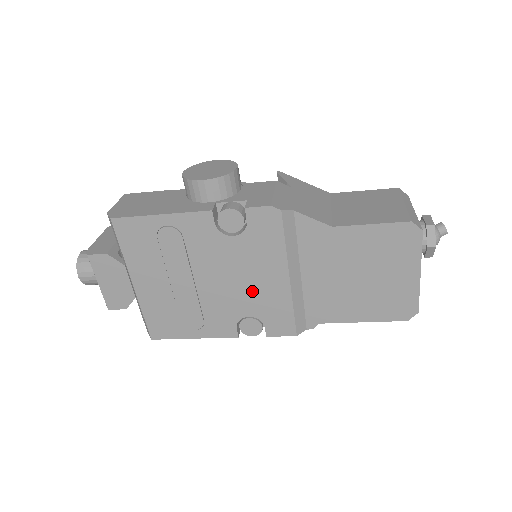
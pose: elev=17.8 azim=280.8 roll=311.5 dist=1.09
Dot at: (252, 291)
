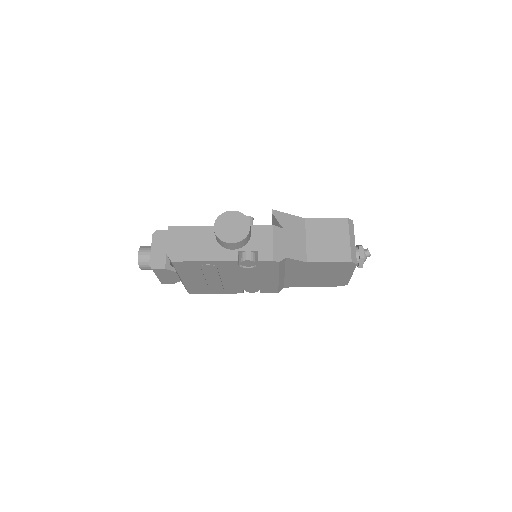
Dot at: (255, 282)
